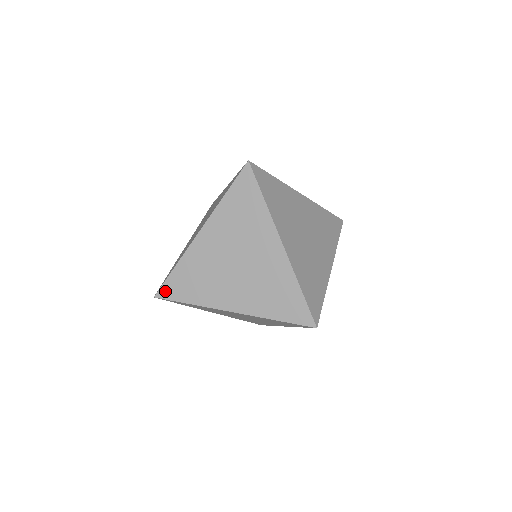
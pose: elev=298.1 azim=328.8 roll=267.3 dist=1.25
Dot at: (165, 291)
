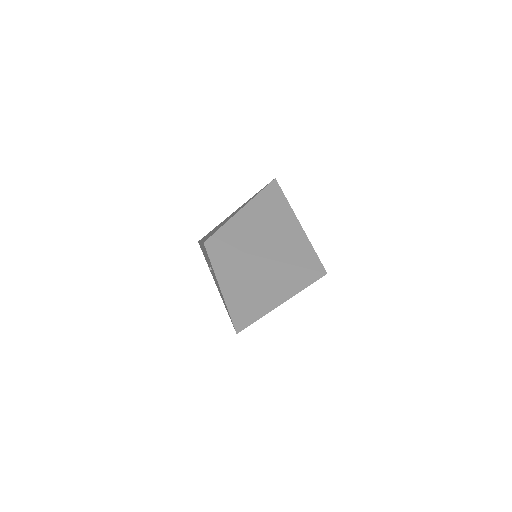
Dot at: (214, 240)
